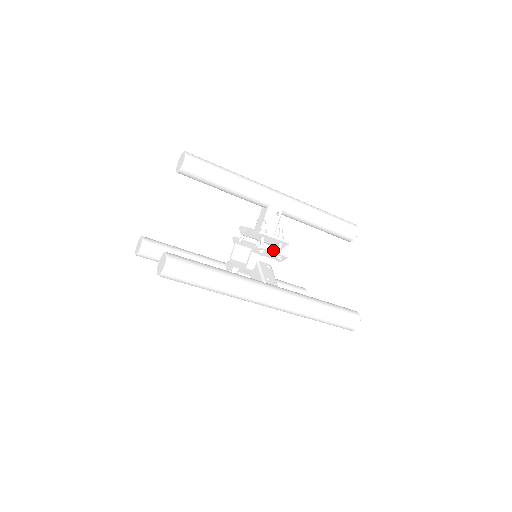
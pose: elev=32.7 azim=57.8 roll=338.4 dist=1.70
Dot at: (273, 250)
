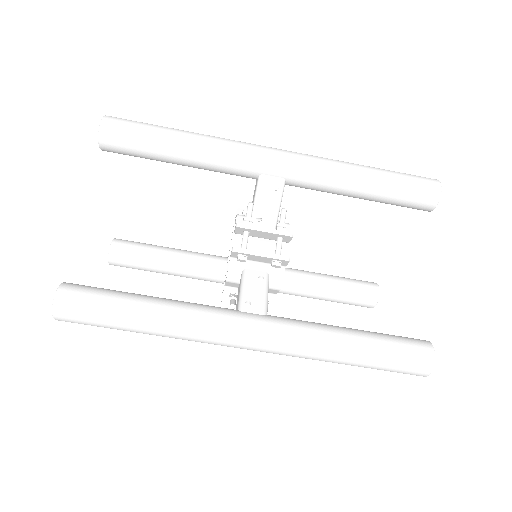
Dot at: (259, 252)
